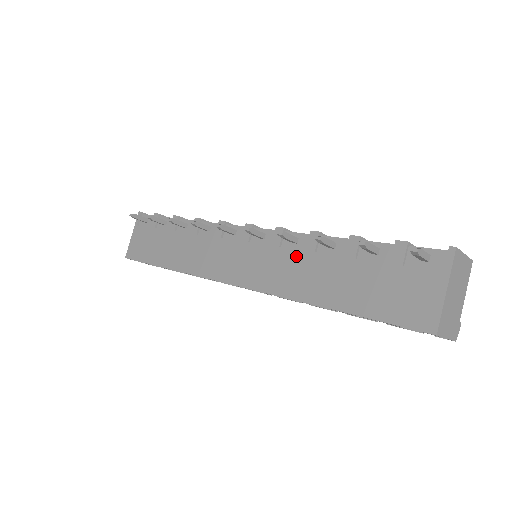
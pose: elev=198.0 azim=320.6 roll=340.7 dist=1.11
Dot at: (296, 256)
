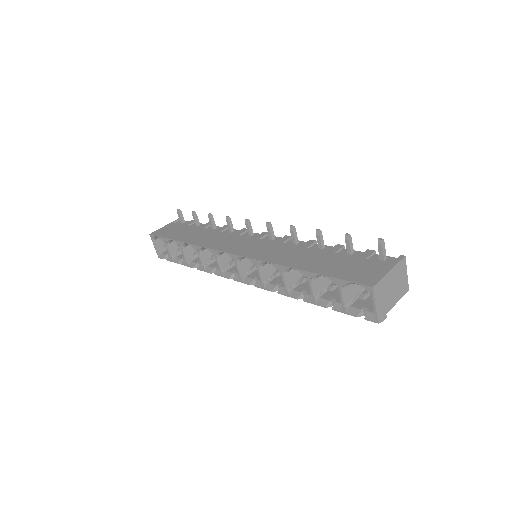
Dot at: (292, 247)
